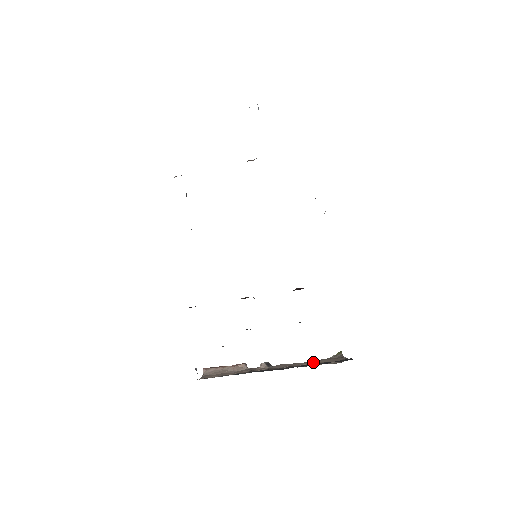
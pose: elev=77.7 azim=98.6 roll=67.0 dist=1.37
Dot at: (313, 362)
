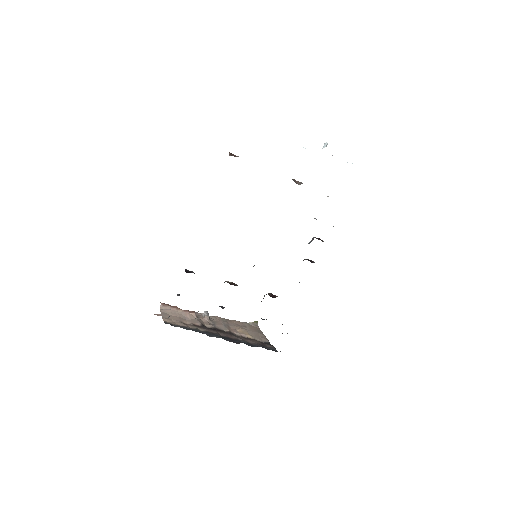
Dot at: (243, 330)
